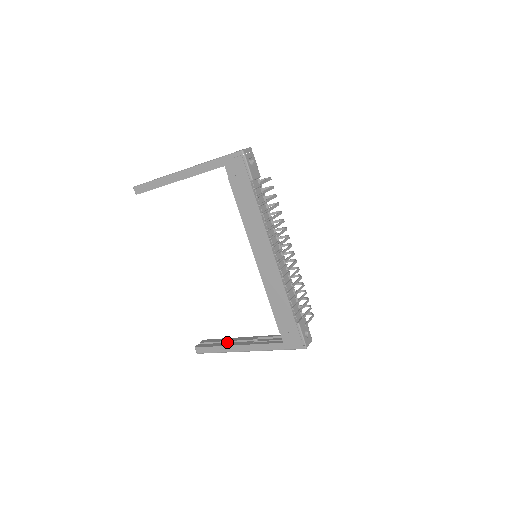
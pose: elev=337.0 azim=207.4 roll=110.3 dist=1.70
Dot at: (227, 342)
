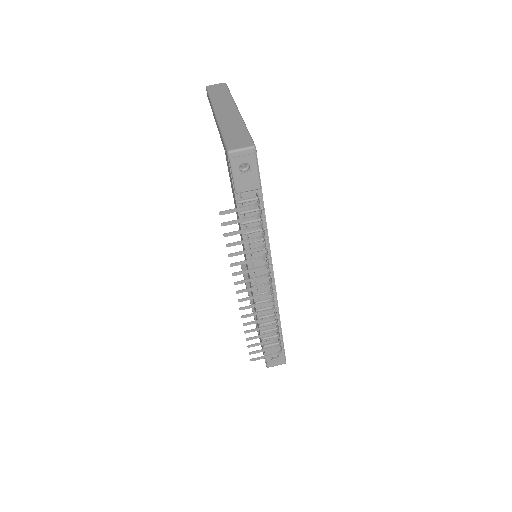
Dot at: occluded
